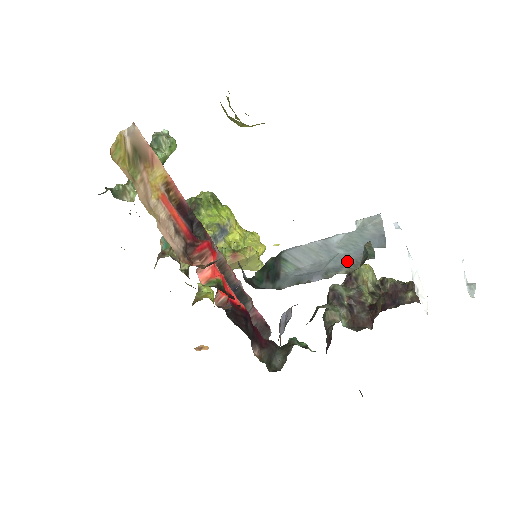
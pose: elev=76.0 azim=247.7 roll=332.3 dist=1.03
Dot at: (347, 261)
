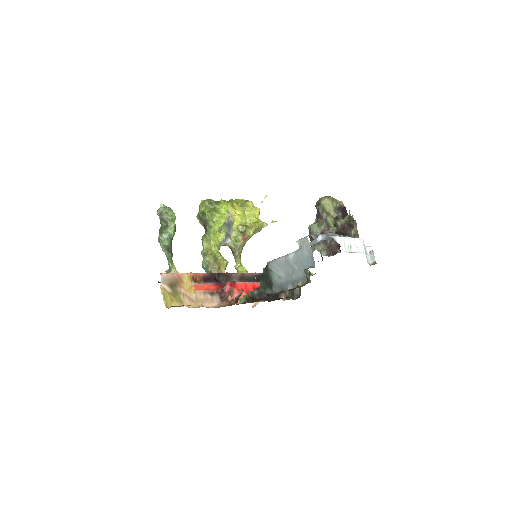
Dot at: (300, 275)
